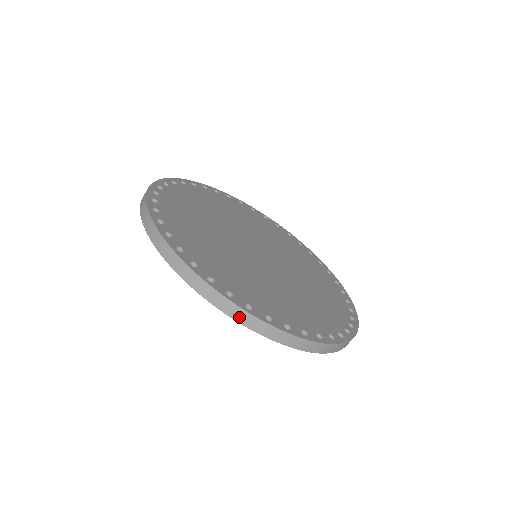
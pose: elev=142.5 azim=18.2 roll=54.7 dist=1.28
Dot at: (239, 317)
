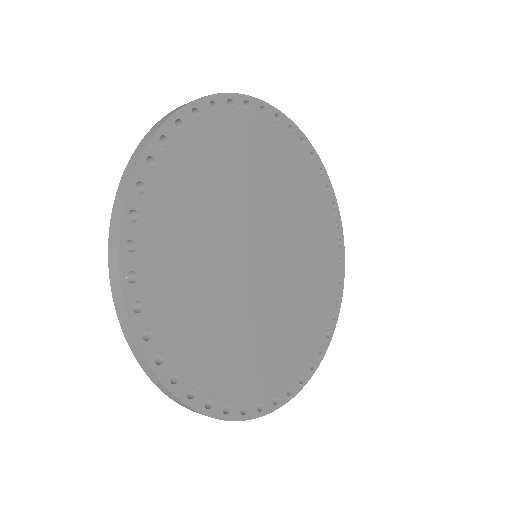
Dot at: (116, 208)
